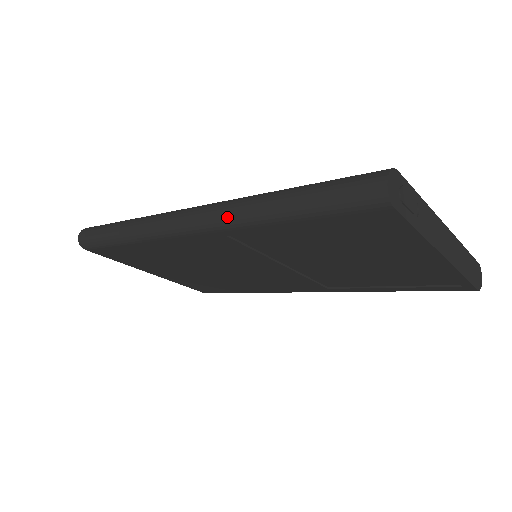
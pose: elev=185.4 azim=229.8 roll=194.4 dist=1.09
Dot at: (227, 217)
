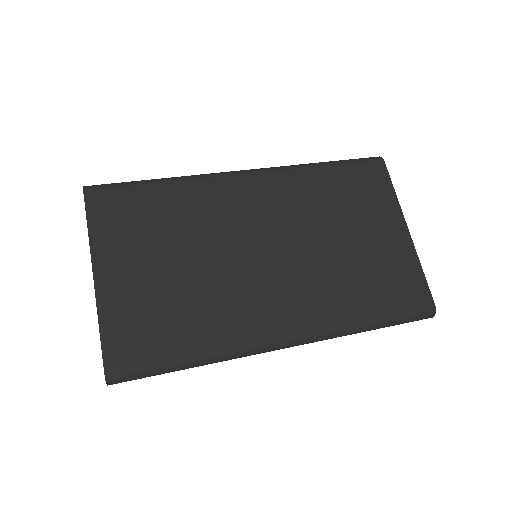
Dot at: (326, 339)
